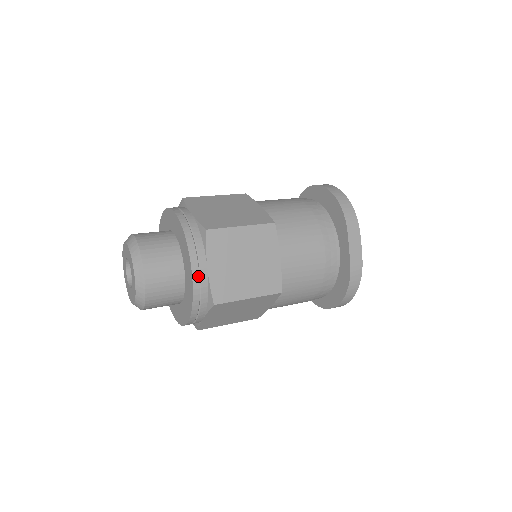
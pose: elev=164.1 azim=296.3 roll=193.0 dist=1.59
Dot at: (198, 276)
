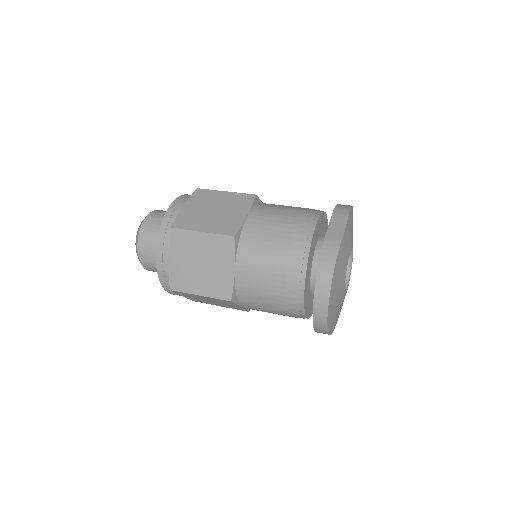
Dot at: (172, 210)
